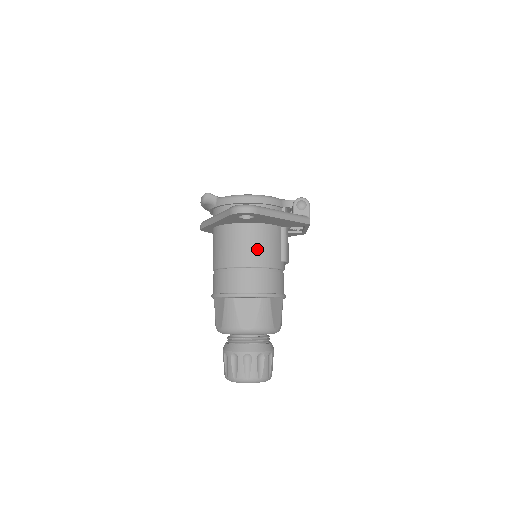
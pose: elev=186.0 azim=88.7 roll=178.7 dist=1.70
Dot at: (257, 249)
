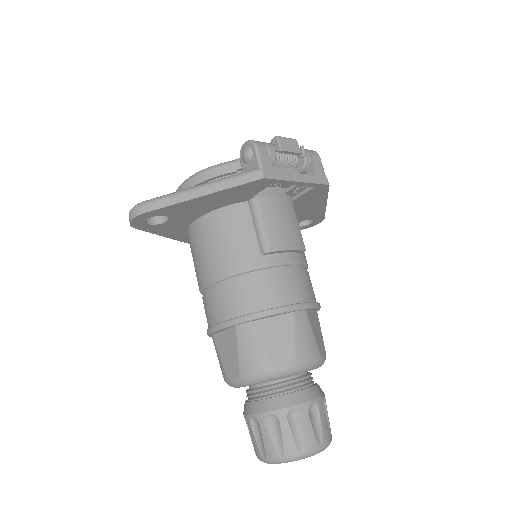
Dot at: (211, 254)
